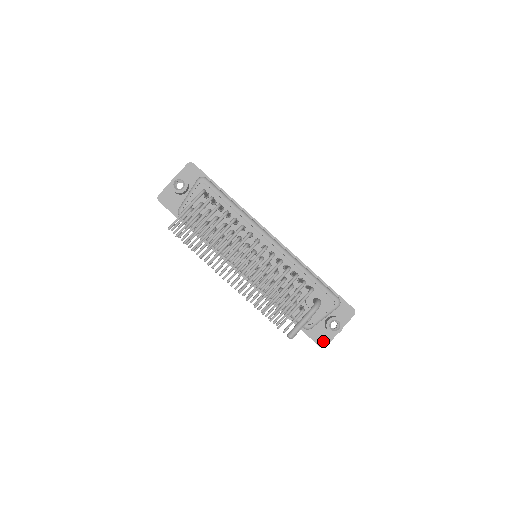
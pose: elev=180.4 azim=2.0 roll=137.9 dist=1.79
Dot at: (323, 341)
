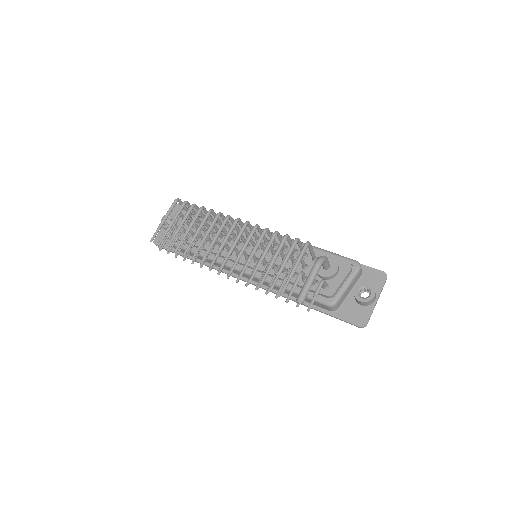
Dot at: (360, 319)
